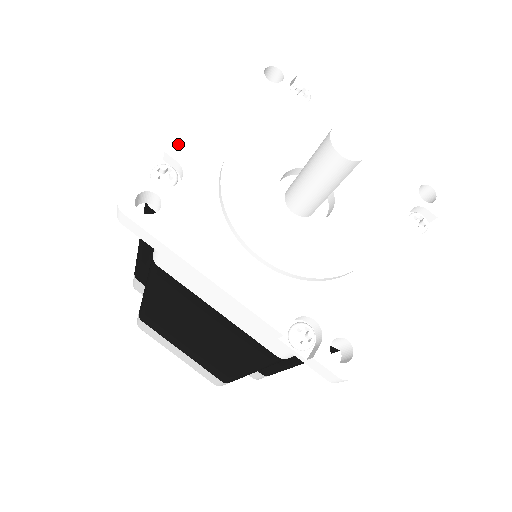
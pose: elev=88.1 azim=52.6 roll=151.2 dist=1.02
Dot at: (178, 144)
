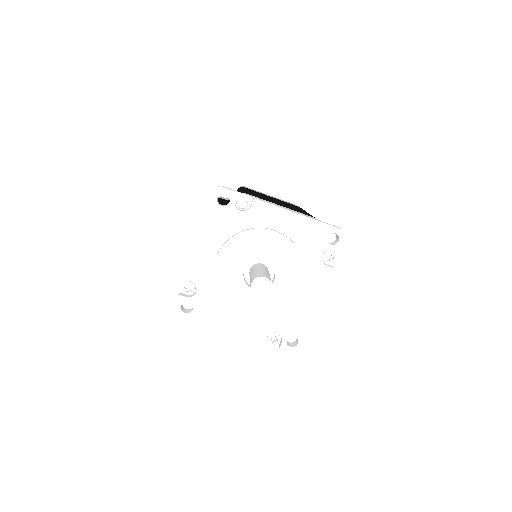
Dot at: (188, 272)
